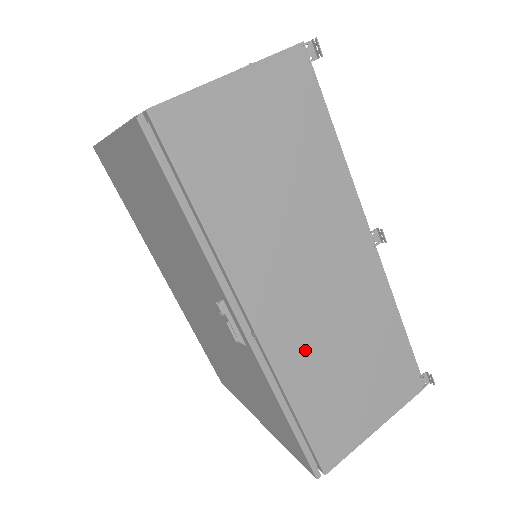
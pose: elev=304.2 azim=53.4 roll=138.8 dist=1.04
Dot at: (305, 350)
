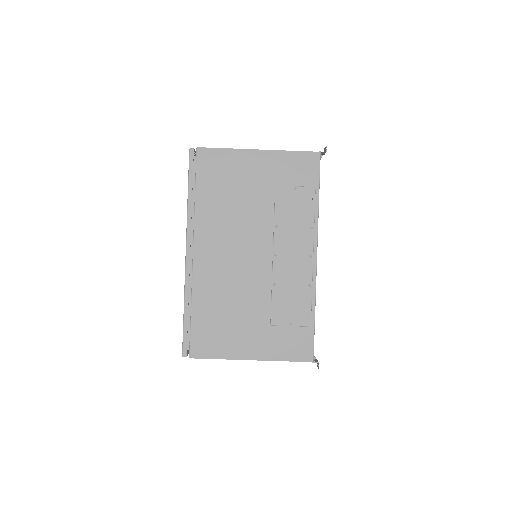
Dot at: occluded
